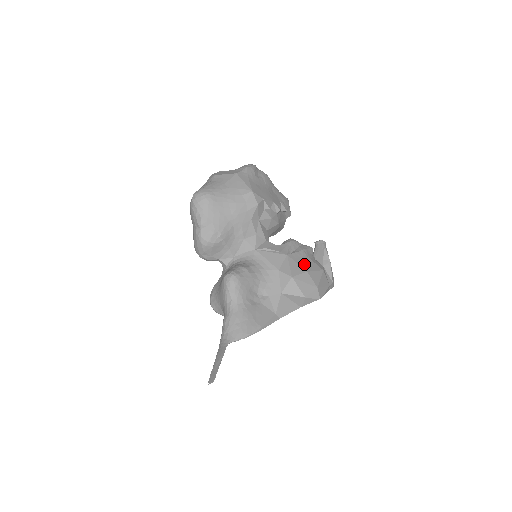
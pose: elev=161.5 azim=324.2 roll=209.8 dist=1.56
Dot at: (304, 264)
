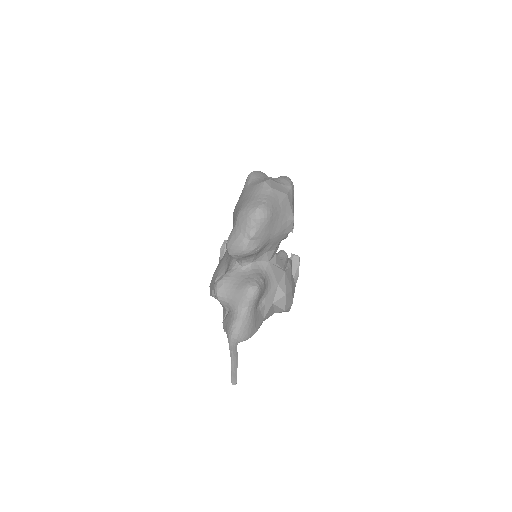
Dot at: (291, 282)
